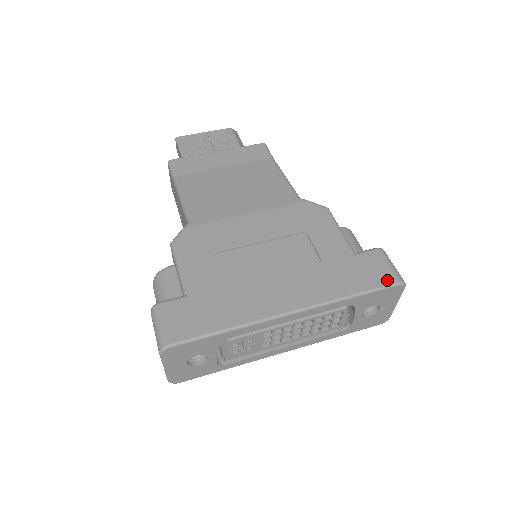
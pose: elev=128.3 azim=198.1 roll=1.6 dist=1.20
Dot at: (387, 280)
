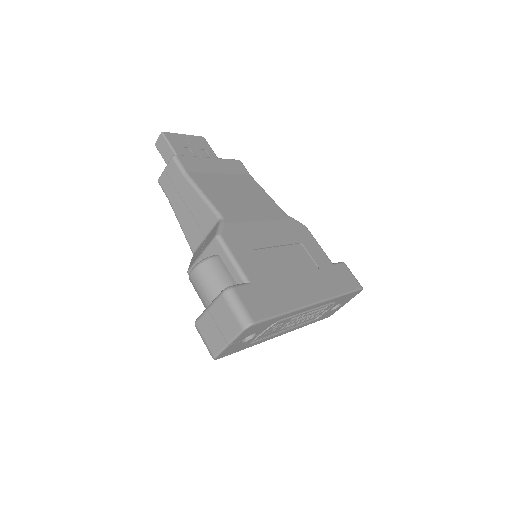
Dot at: (356, 285)
